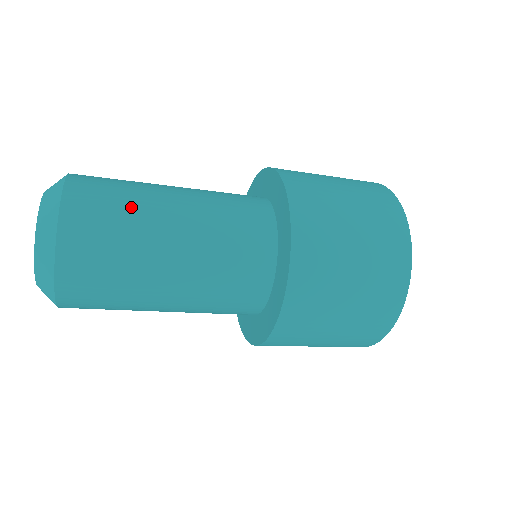
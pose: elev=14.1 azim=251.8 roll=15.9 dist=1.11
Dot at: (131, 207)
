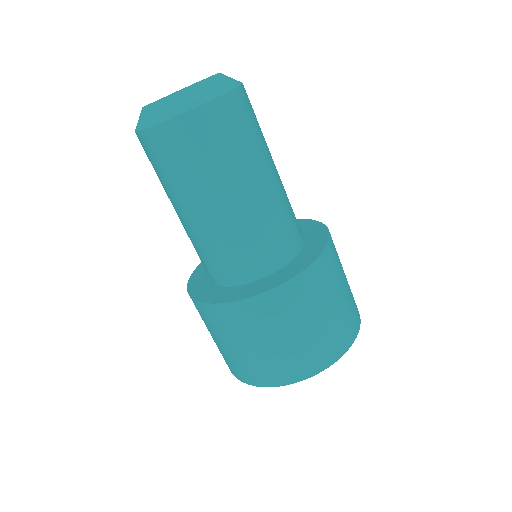
Dot at: occluded
